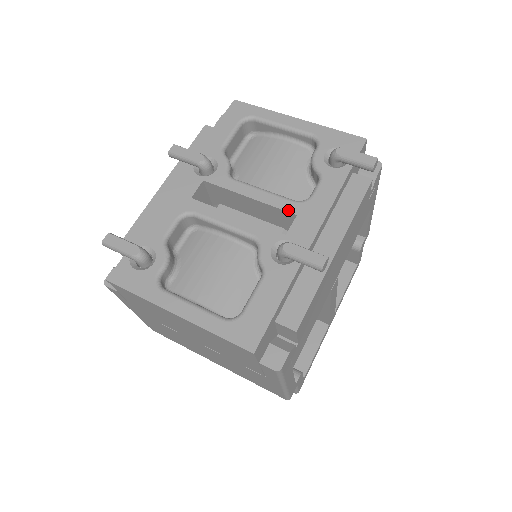
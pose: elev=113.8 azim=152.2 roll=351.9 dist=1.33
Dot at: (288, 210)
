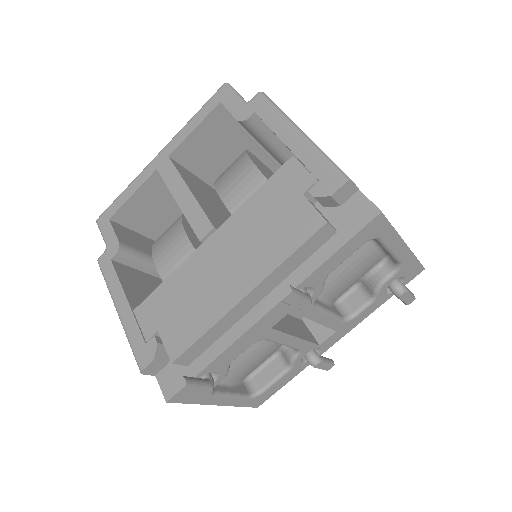
Dot at: (334, 329)
